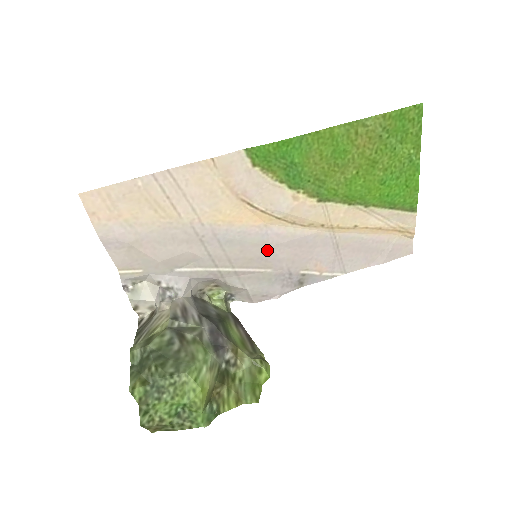
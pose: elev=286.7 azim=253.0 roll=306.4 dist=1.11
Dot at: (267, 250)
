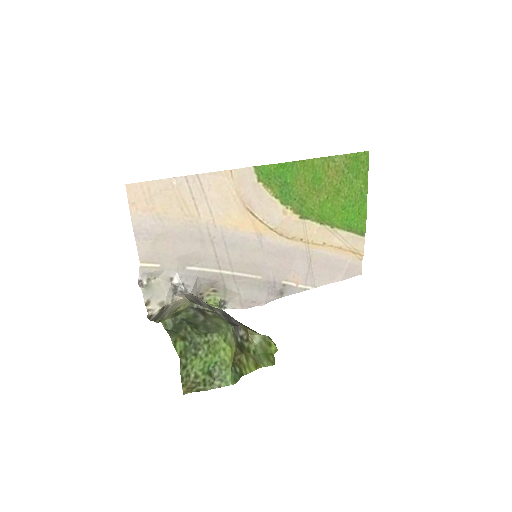
Dot at: (260, 257)
